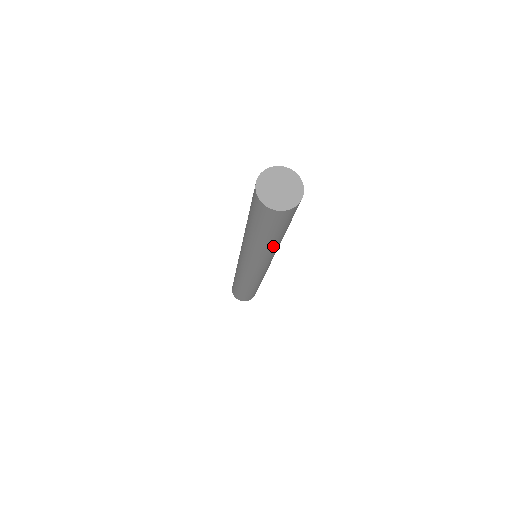
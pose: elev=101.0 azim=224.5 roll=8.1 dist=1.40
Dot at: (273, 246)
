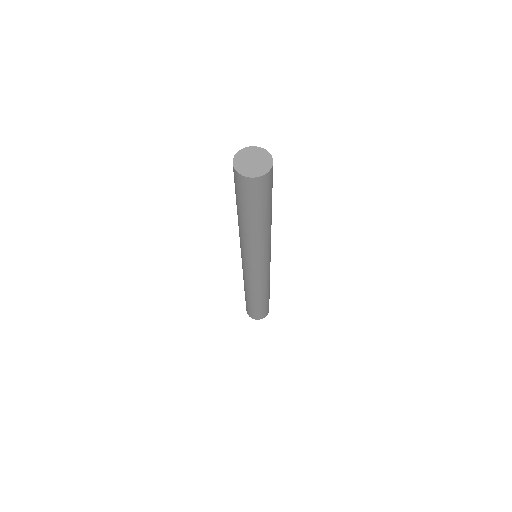
Dot at: (271, 221)
